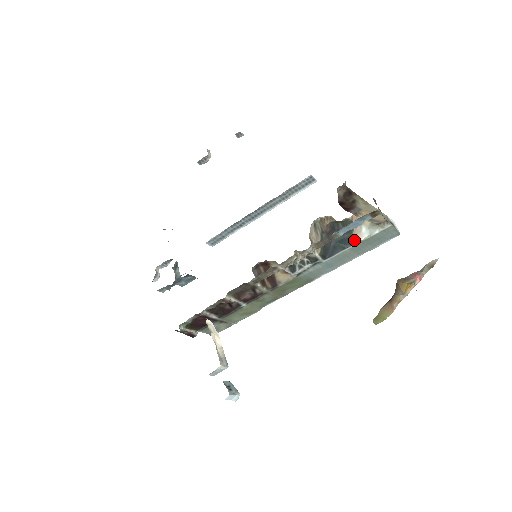
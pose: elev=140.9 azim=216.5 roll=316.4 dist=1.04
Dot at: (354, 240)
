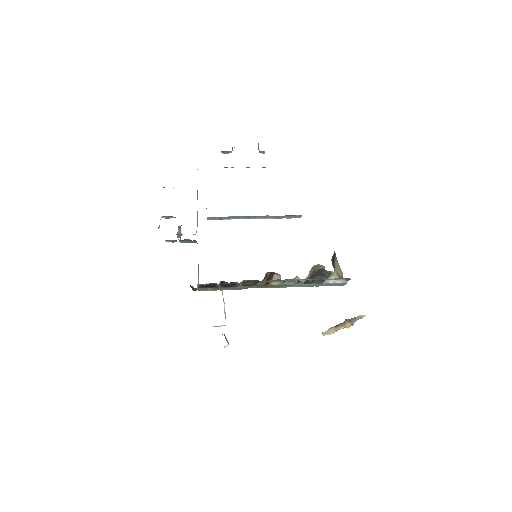
Dot at: (325, 282)
